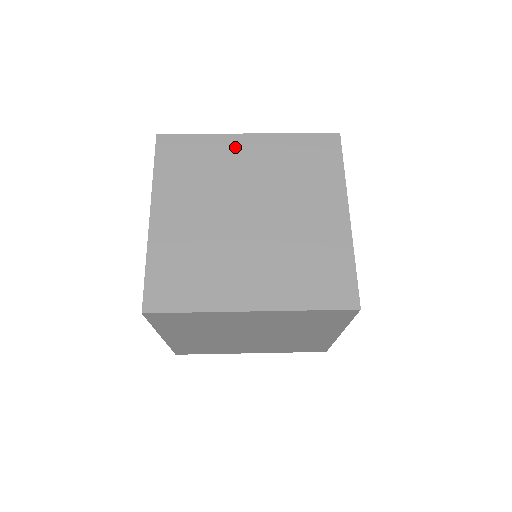
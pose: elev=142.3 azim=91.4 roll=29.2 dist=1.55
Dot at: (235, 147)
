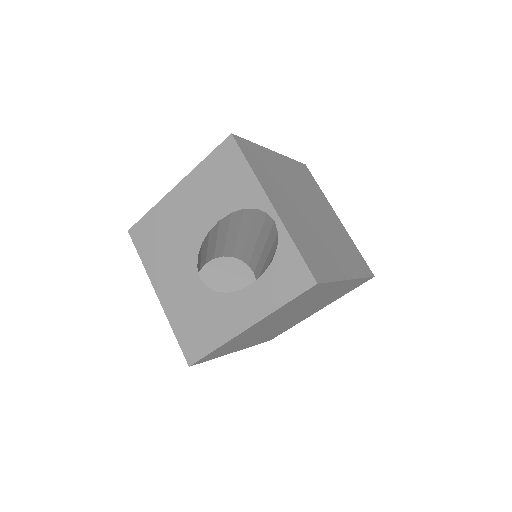
Dot at: (275, 159)
